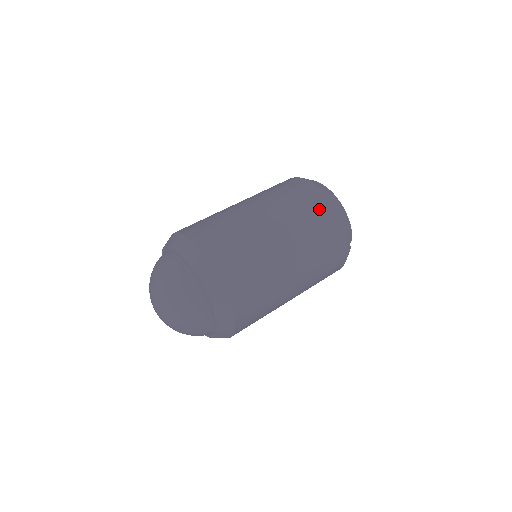
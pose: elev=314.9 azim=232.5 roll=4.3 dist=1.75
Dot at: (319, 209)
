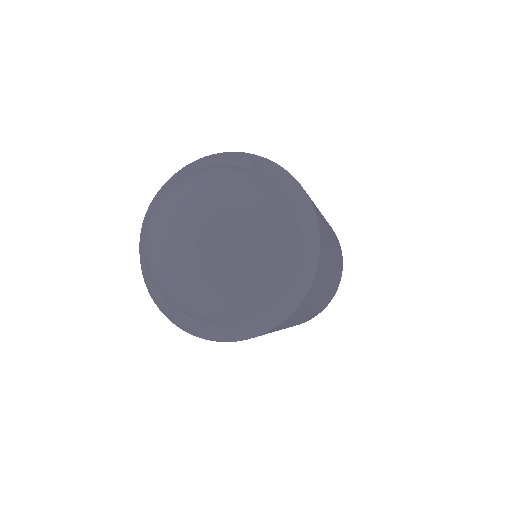
Dot at: occluded
